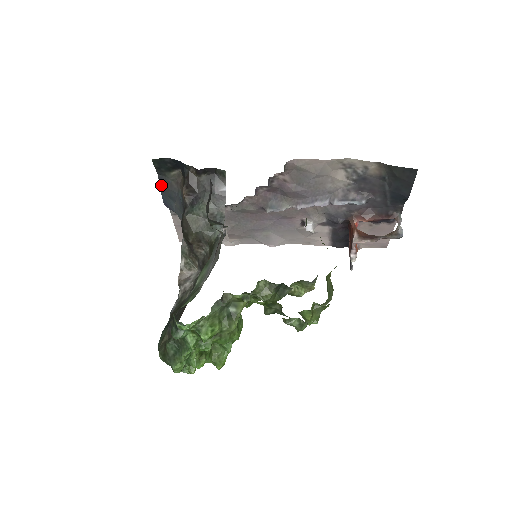
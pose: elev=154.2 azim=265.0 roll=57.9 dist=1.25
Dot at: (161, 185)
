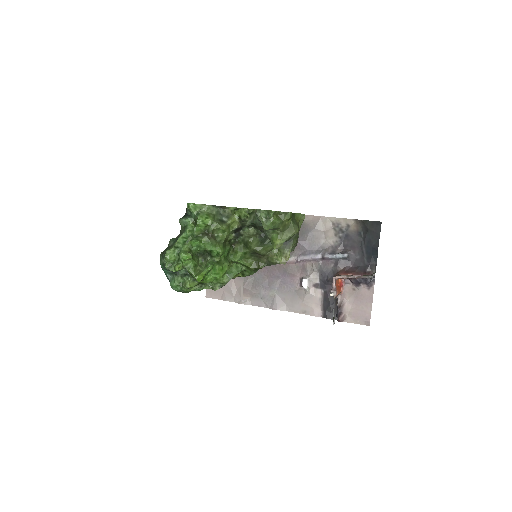
Dot at: occluded
